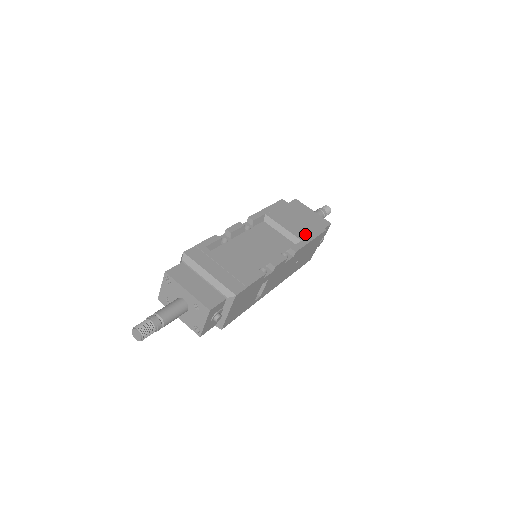
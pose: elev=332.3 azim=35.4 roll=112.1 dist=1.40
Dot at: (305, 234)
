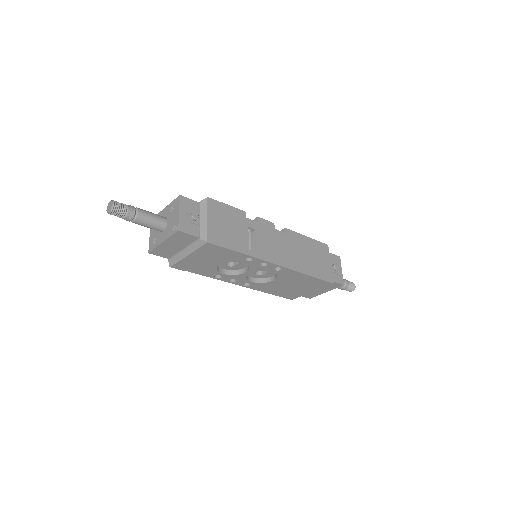
Dot at: occluded
